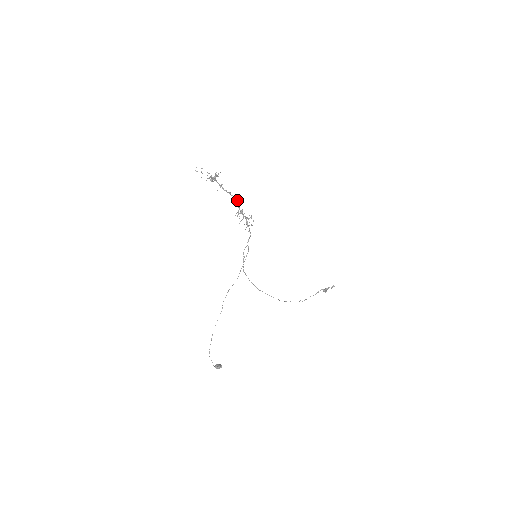
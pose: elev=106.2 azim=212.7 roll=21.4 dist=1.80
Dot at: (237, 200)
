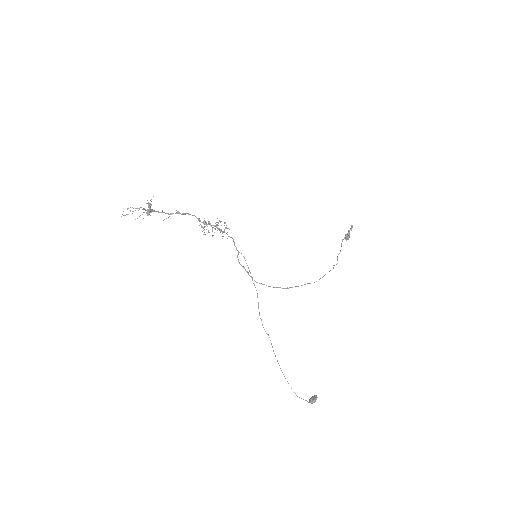
Dot at: occluded
